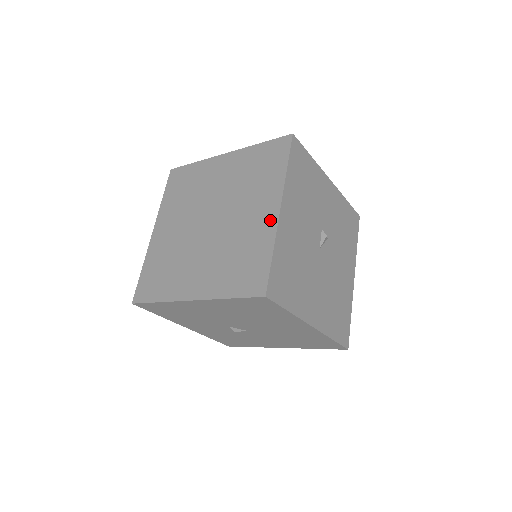
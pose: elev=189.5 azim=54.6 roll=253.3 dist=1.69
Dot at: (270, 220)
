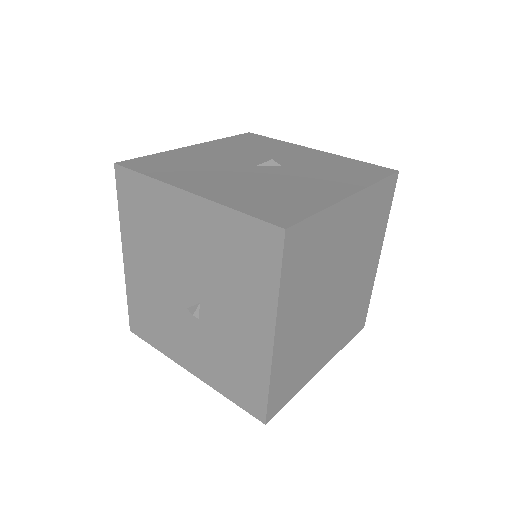
Dot at: occluded
